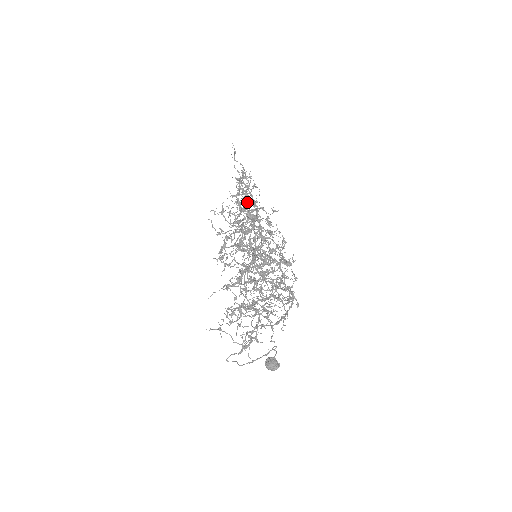
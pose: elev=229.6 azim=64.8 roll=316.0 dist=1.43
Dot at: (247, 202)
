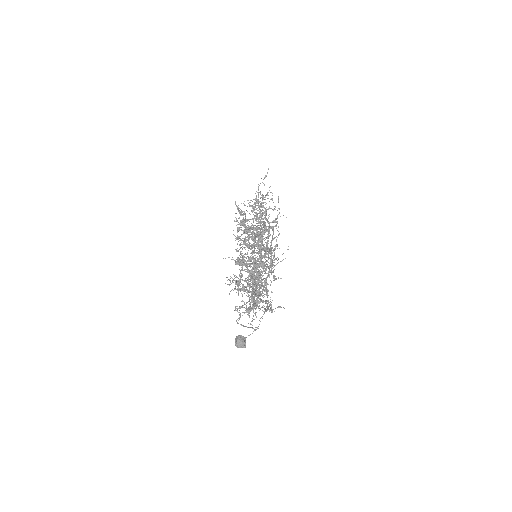
Dot at: (266, 214)
